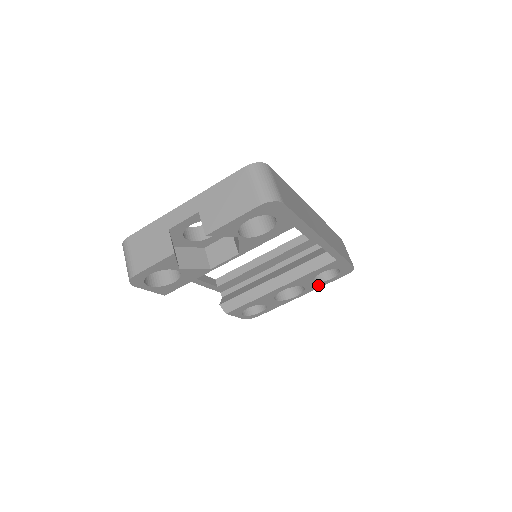
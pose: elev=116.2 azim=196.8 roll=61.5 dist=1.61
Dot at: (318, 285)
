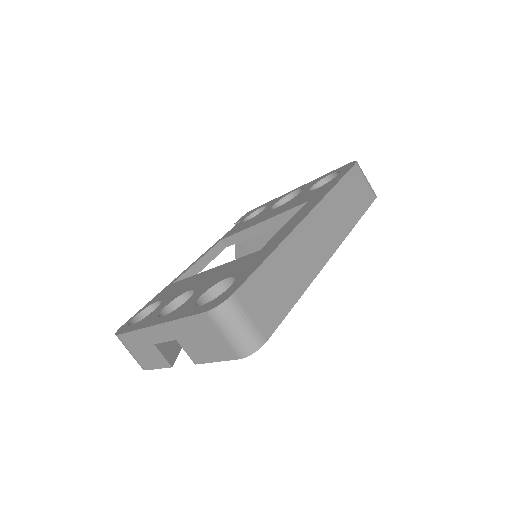
Dot at: occluded
